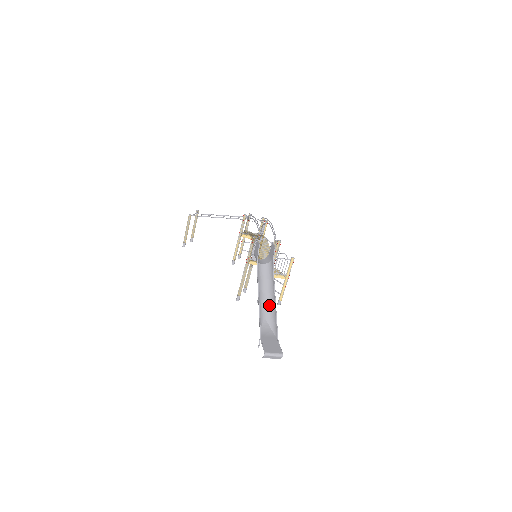
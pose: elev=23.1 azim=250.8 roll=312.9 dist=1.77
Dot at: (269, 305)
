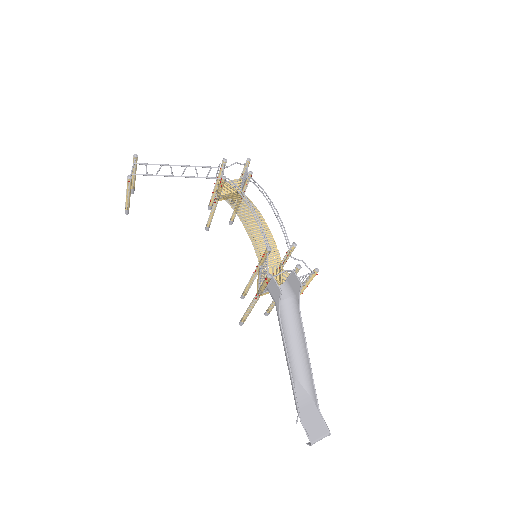
Dot at: (299, 360)
